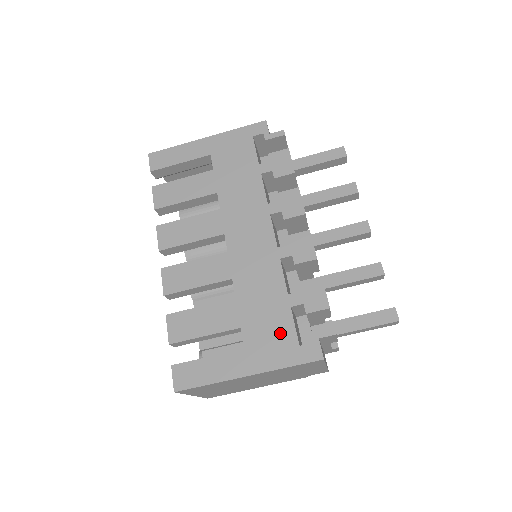
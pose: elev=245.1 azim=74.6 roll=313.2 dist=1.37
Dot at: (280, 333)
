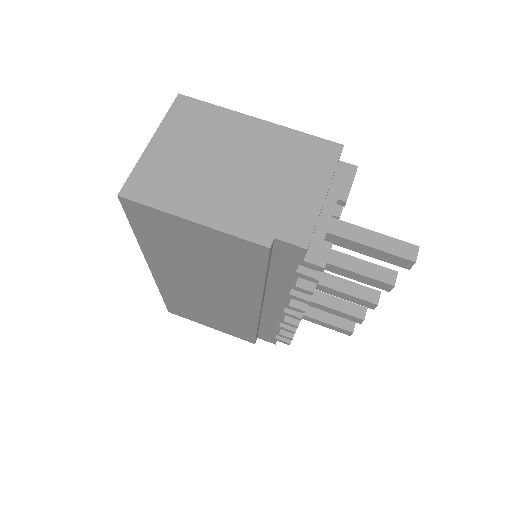
Dot at: occluded
